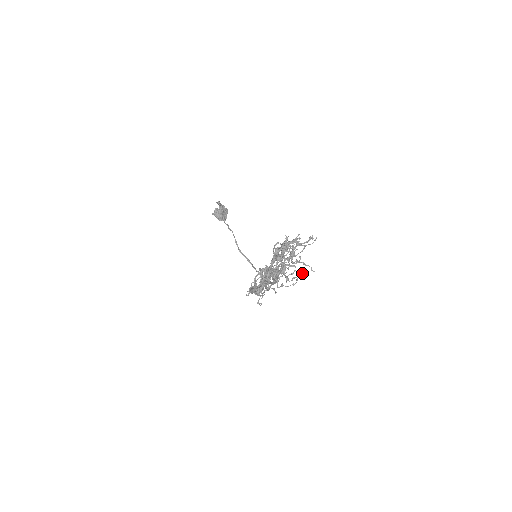
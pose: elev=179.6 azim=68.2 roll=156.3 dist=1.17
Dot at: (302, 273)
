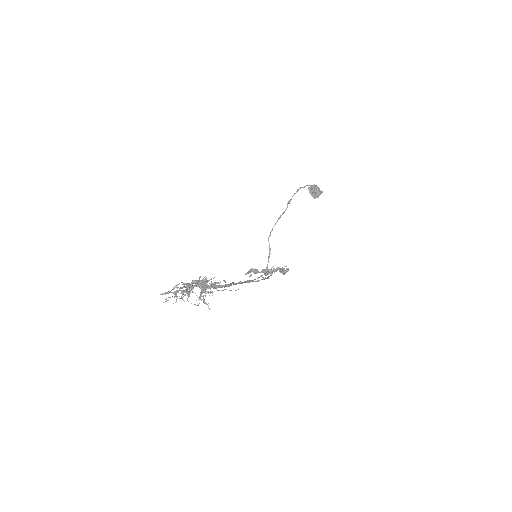
Dot at: occluded
